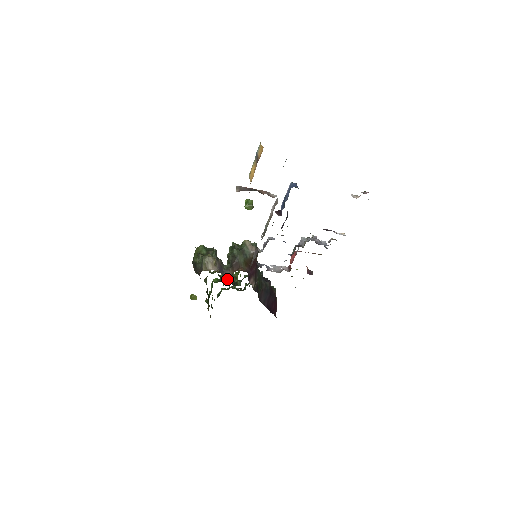
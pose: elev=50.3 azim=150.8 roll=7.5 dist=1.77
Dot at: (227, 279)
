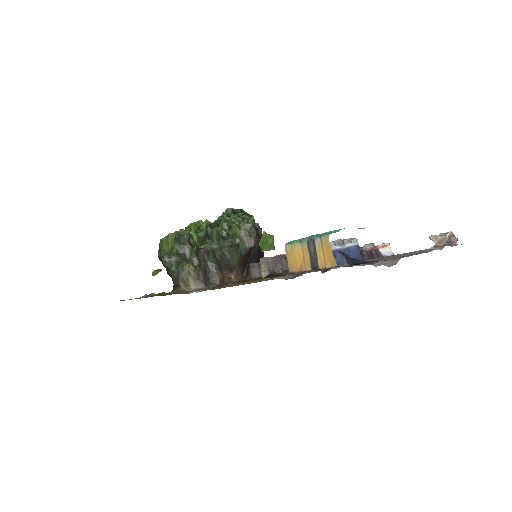
Dot at: occluded
